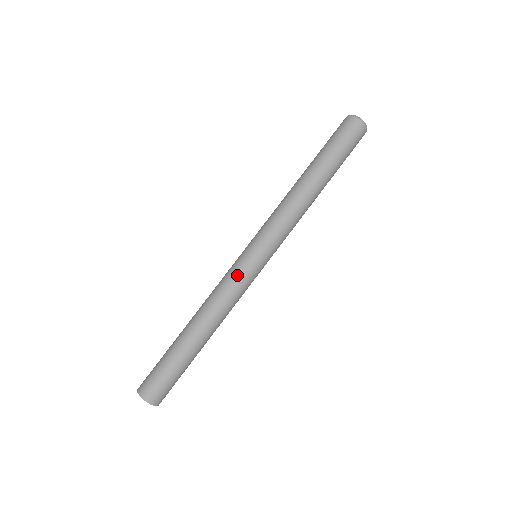
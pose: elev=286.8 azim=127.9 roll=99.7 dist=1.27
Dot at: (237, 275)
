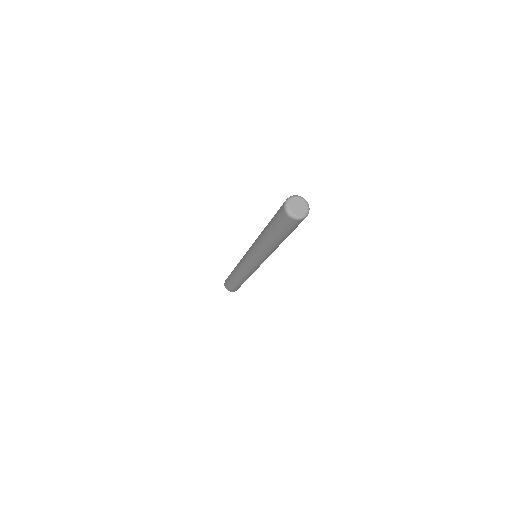
Dot at: (248, 269)
